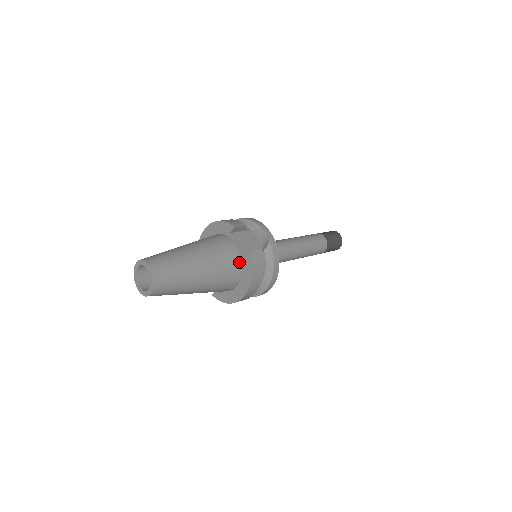
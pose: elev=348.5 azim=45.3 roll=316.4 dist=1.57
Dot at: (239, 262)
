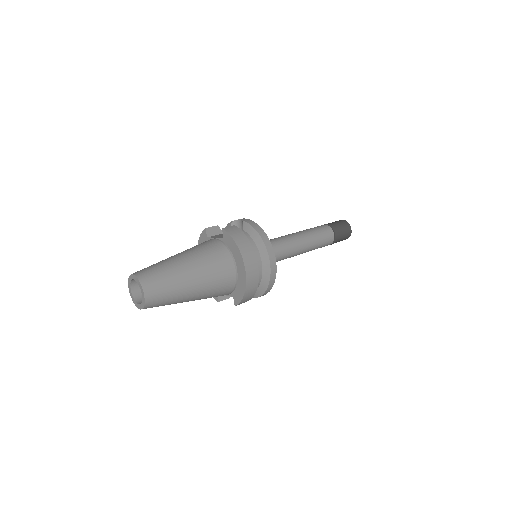
Dot at: (222, 245)
